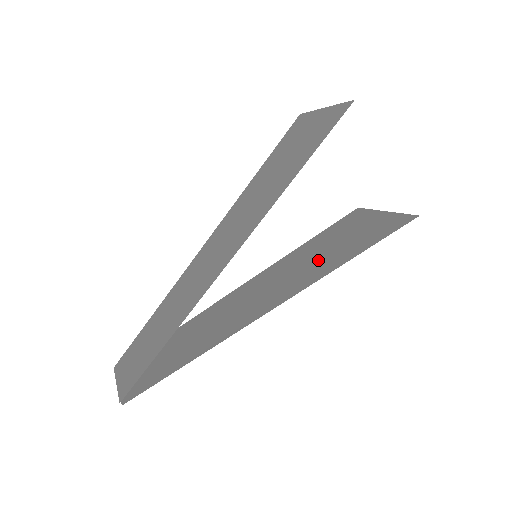
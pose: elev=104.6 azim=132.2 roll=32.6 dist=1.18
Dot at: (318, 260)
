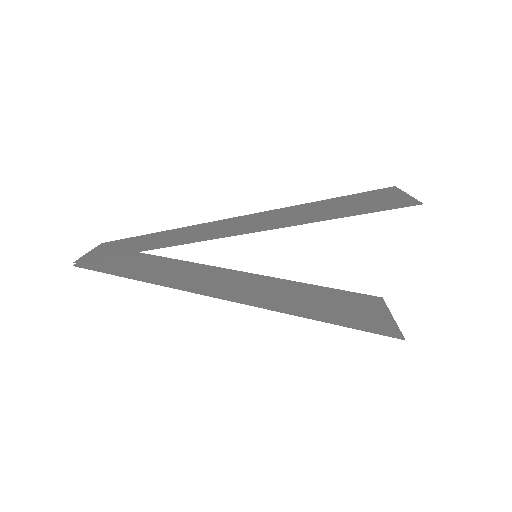
Dot at: (300, 301)
